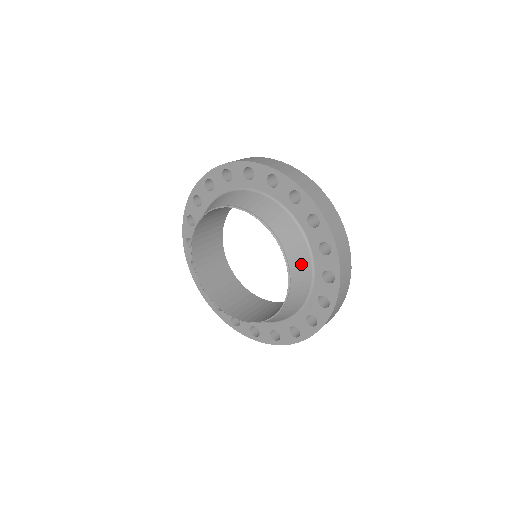
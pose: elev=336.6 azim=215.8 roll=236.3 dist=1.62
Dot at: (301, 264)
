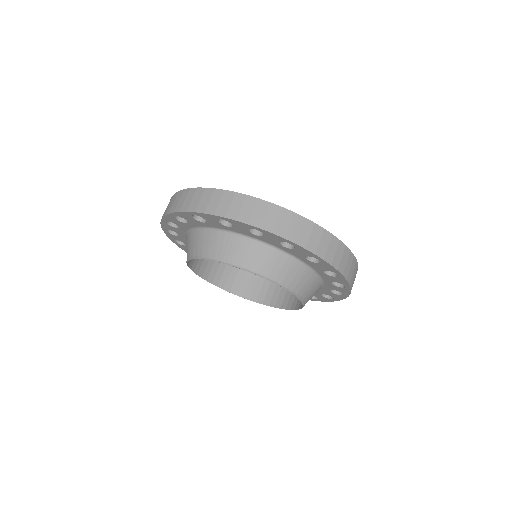
Dot at: occluded
